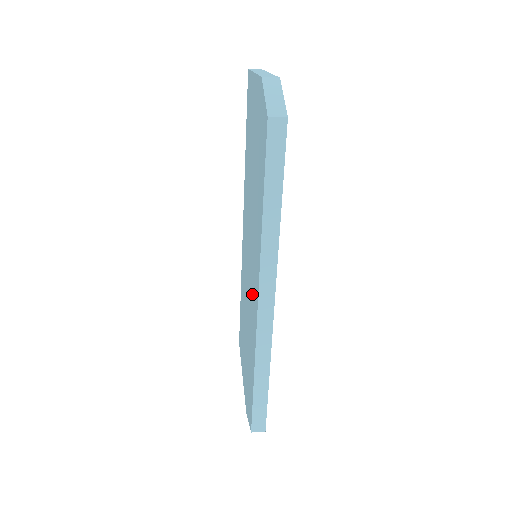
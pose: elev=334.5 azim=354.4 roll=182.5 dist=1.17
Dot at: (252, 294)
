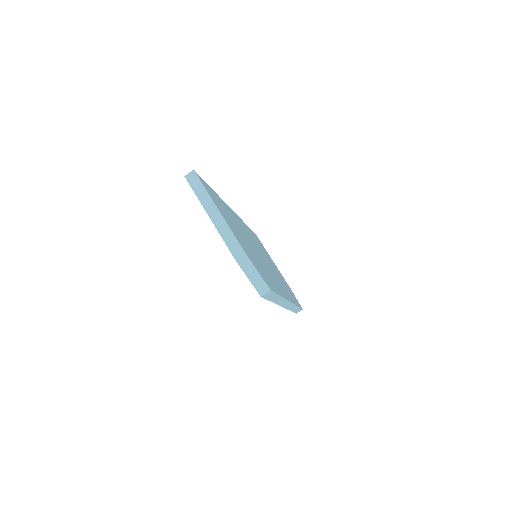
Dot at: occluded
